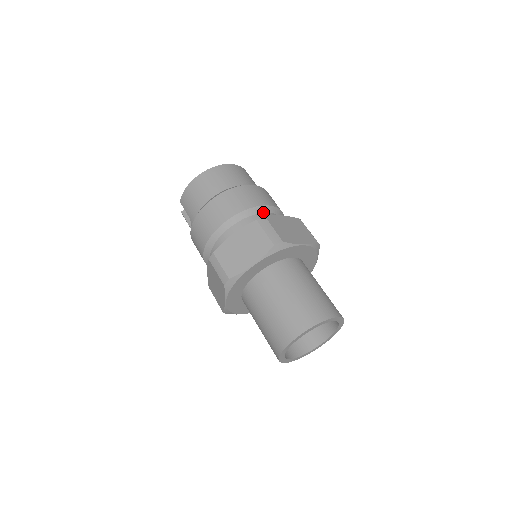
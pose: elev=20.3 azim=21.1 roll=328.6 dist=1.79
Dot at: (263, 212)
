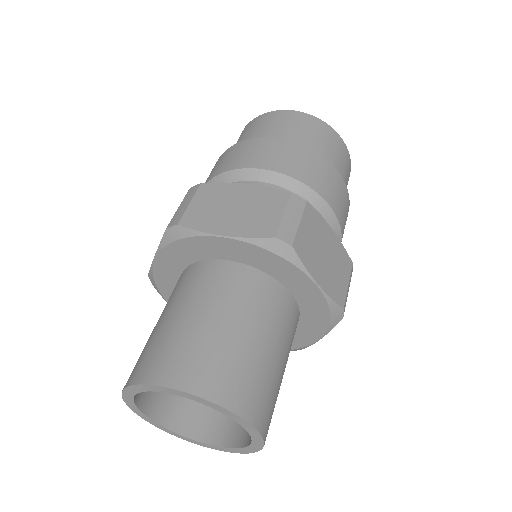
Dot at: (315, 206)
